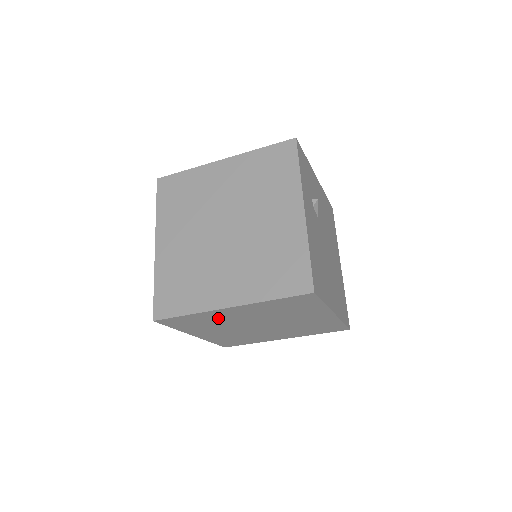
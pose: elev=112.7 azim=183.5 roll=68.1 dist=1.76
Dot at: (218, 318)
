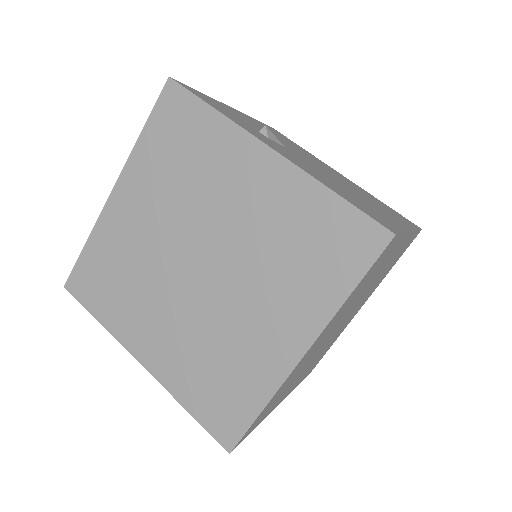
Dot at: (296, 371)
